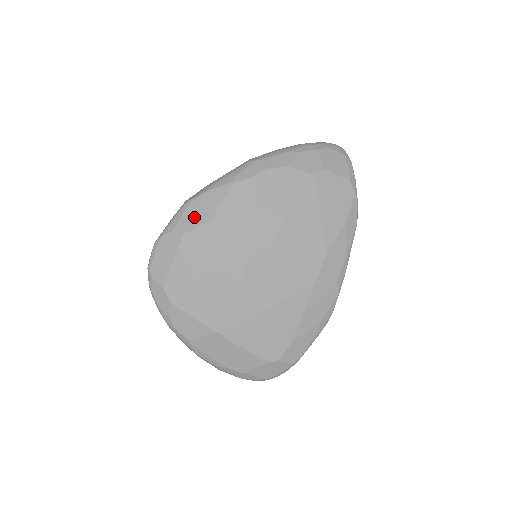
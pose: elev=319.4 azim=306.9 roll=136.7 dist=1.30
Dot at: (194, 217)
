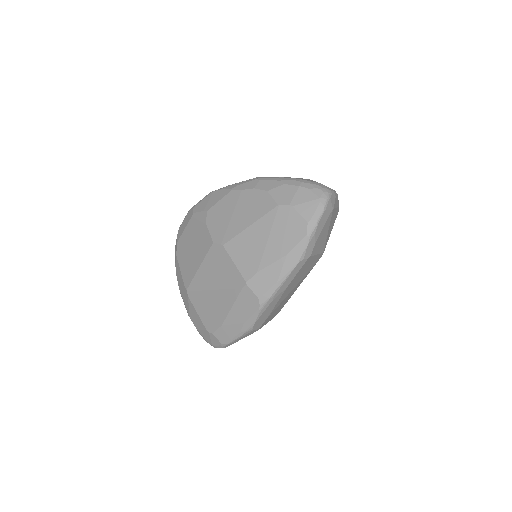
Dot at: (205, 204)
